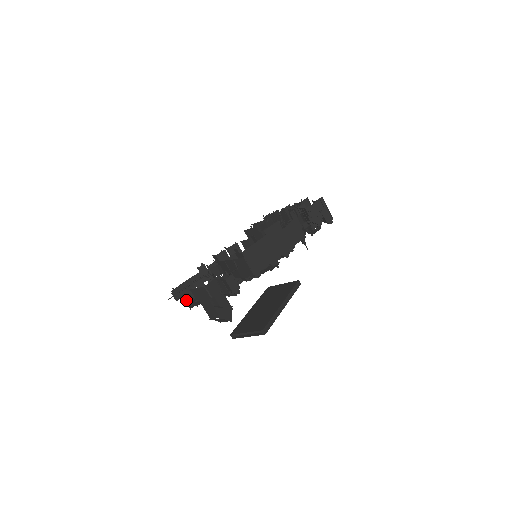
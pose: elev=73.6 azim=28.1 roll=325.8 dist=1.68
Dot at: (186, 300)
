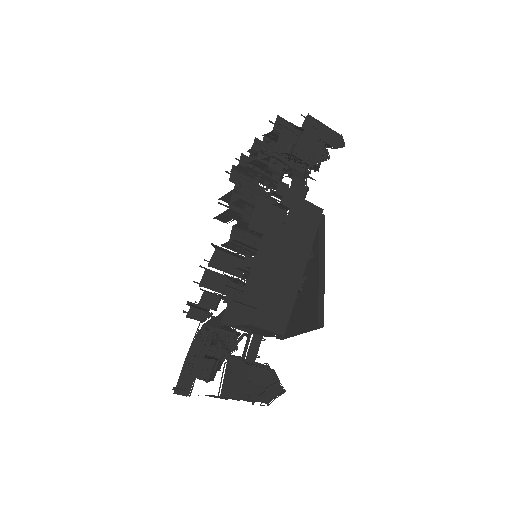
Dot at: (201, 377)
